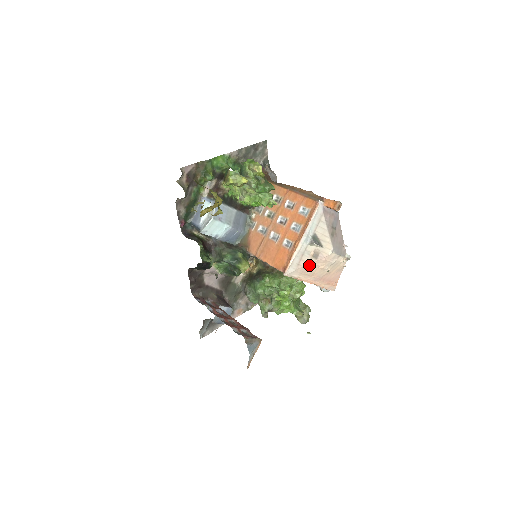
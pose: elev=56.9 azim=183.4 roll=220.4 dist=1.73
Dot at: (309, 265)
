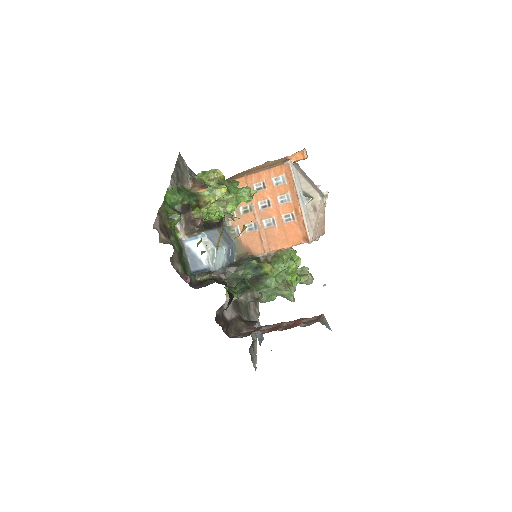
Dot at: (316, 221)
